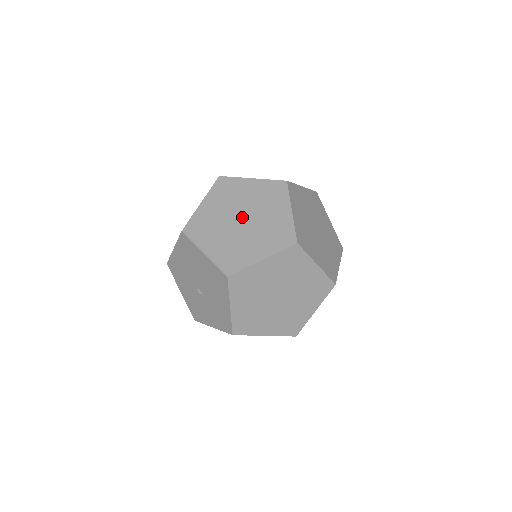
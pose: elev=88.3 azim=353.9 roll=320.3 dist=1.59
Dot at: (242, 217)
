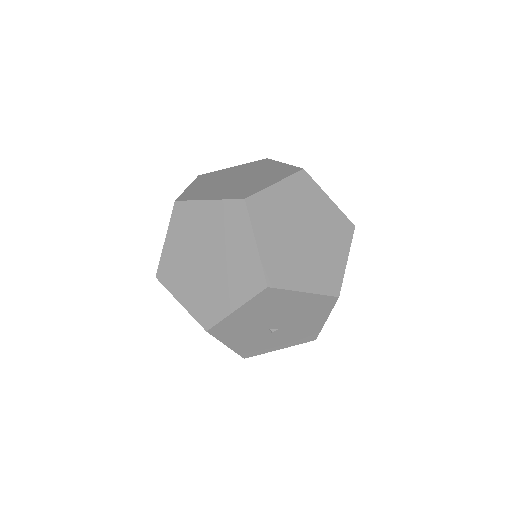
Dot at: (303, 232)
